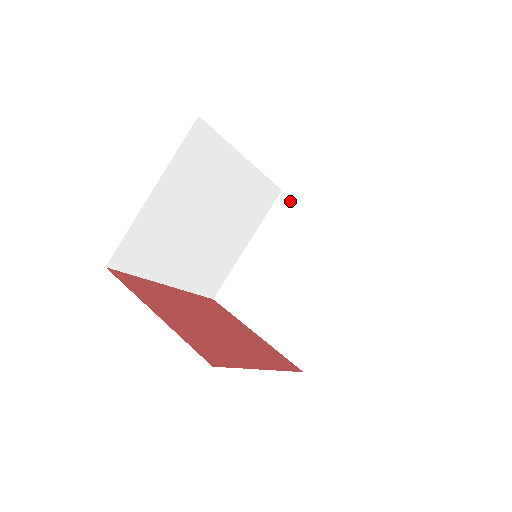
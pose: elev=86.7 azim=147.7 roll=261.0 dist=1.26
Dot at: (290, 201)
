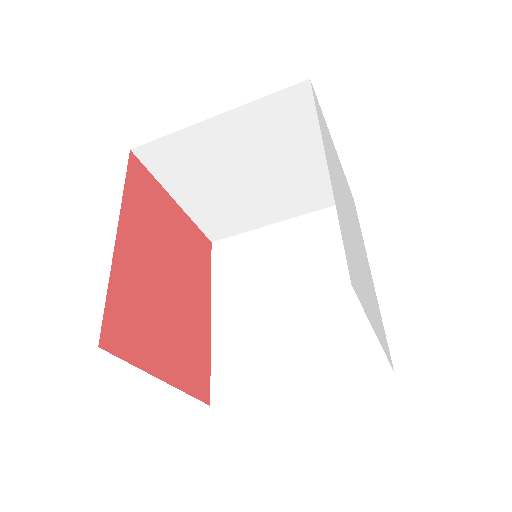
Dot at: (309, 102)
